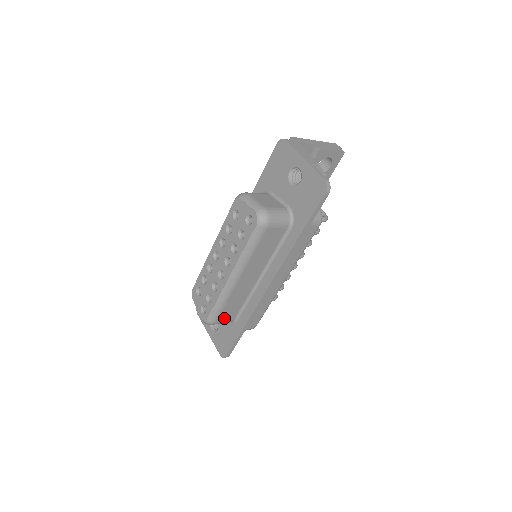
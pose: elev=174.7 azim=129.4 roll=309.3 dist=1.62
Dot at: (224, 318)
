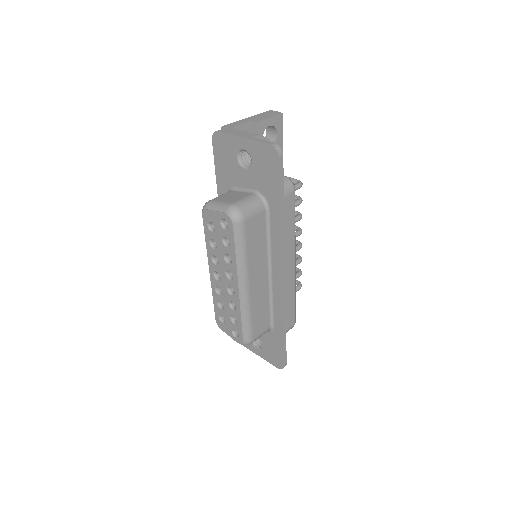
Dot at: (259, 331)
